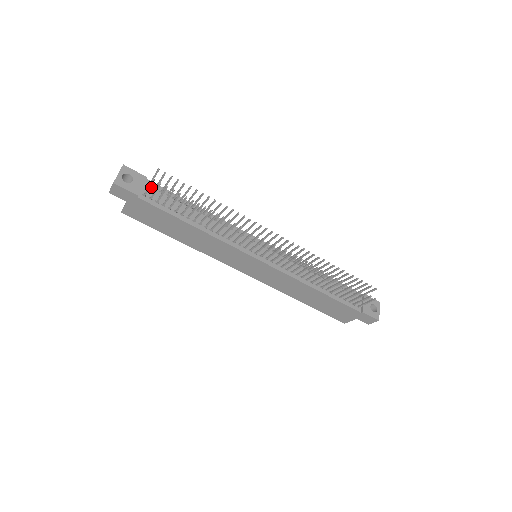
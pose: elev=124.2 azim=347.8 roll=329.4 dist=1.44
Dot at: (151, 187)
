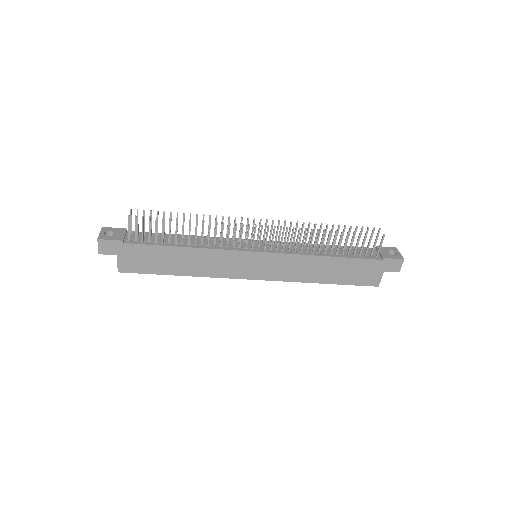
Dot at: (133, 234)
